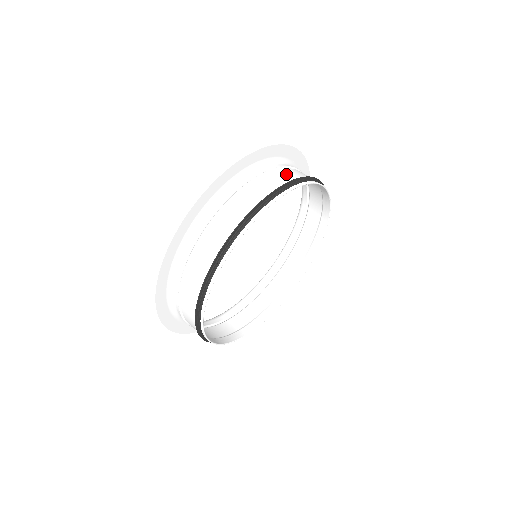
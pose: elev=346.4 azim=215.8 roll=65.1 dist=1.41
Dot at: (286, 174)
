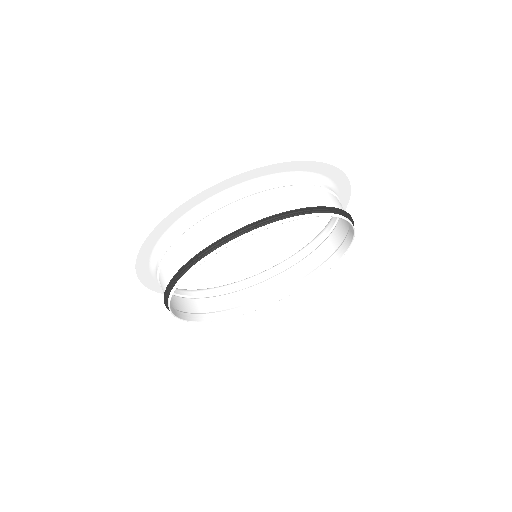
Dot at: (276, 202)
